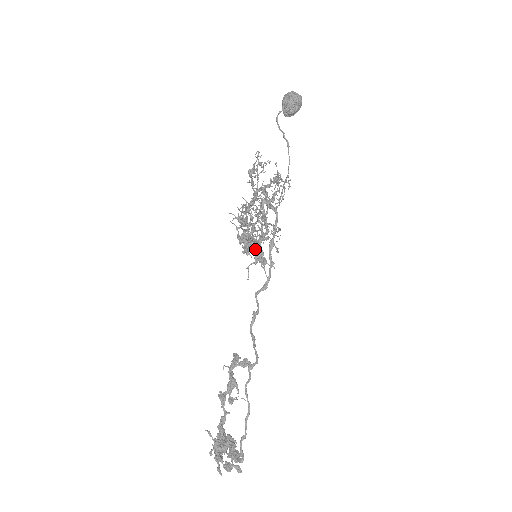
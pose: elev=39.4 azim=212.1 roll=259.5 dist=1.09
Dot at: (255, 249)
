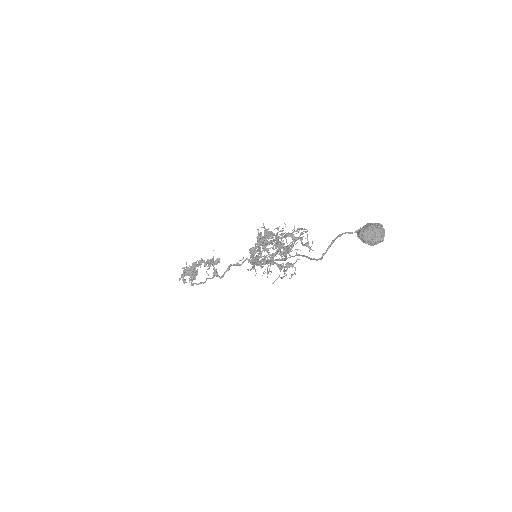
Dot at: (256, 256)
